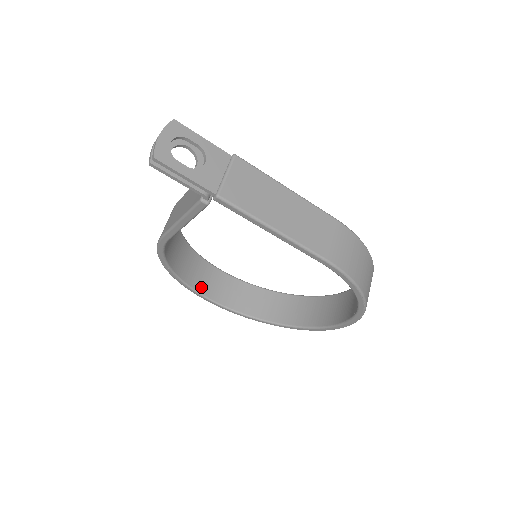
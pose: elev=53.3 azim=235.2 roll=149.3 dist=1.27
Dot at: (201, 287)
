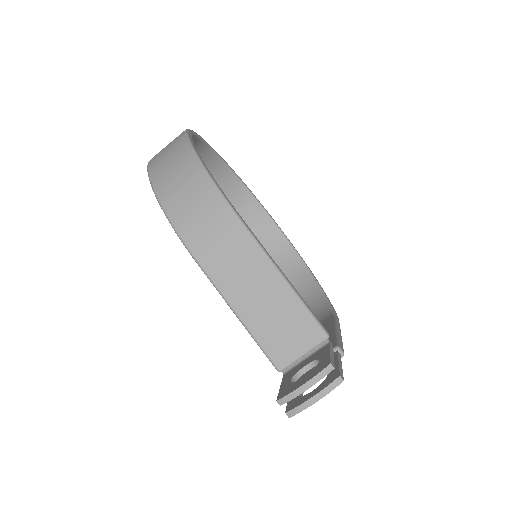
Dot at: occluded
